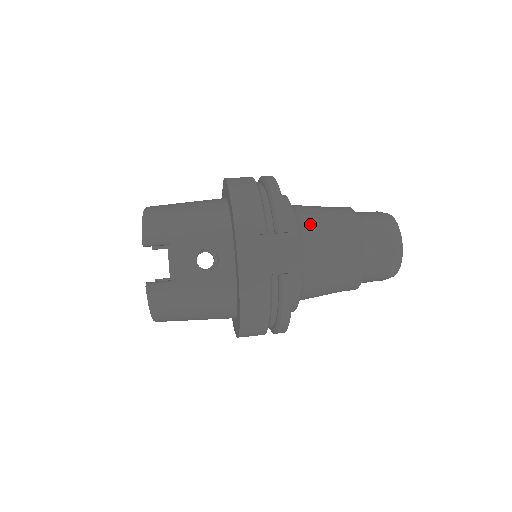
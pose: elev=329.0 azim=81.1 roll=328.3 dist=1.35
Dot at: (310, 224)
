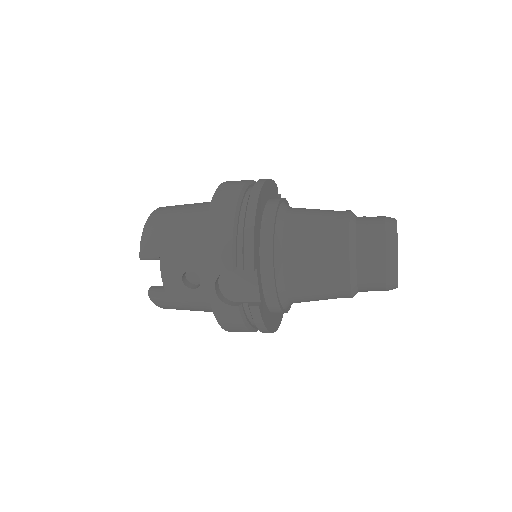
Dot at: (293, 246)
